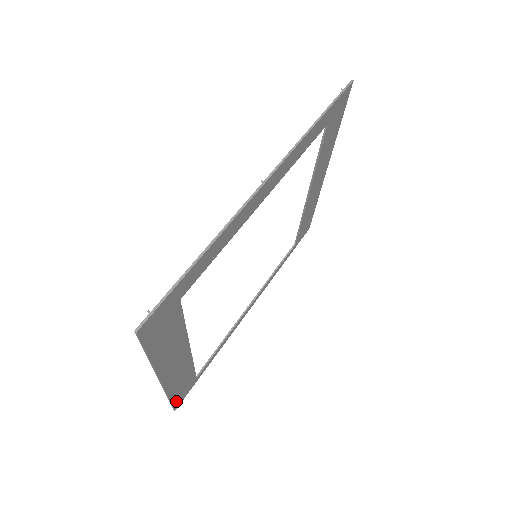
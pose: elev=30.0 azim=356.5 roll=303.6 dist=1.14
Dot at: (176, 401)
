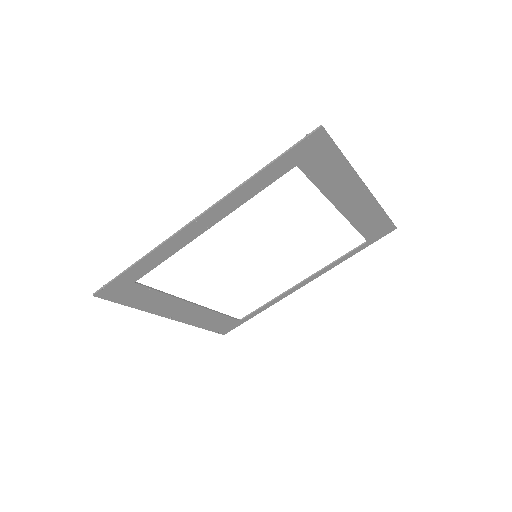
Dot at: (218, 330)
